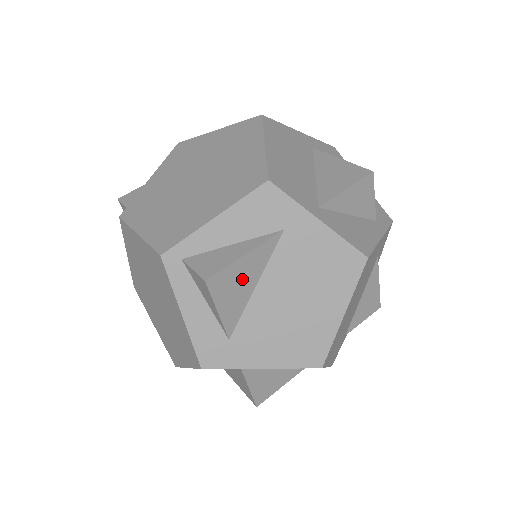
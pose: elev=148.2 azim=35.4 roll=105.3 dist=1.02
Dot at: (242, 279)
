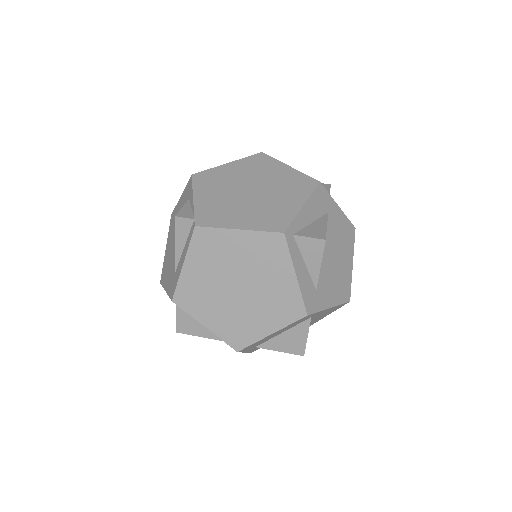
Dot at: occluded
